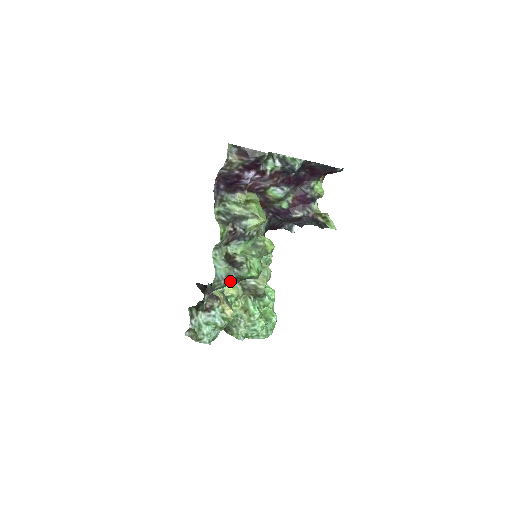
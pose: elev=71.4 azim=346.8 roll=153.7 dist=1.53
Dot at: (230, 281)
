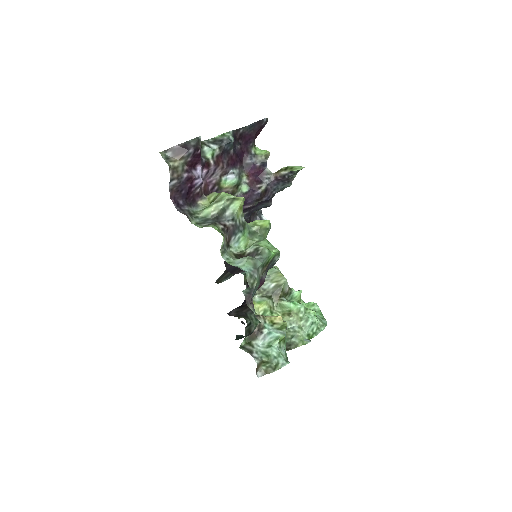
Dot at: (260, 274)
